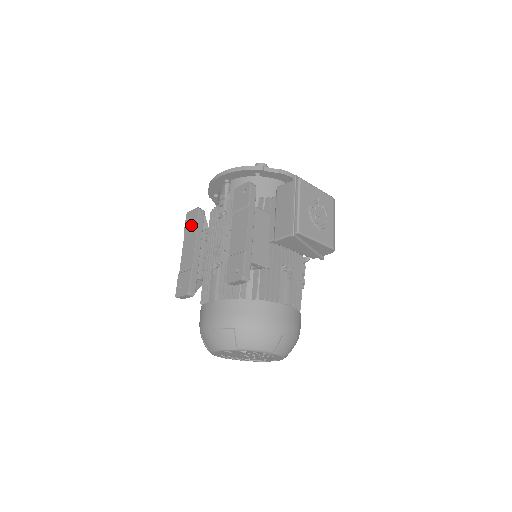
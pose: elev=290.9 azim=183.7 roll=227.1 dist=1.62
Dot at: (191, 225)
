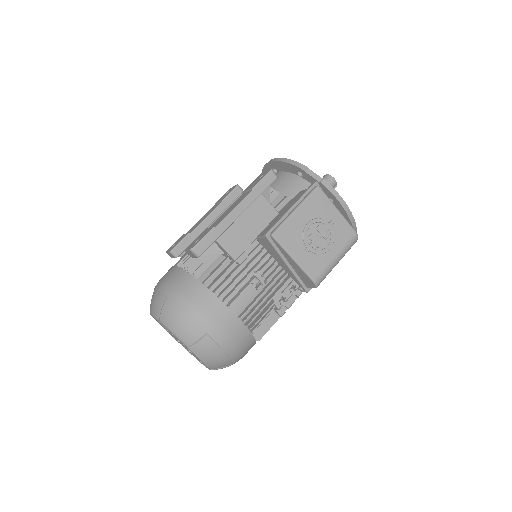
Dot at: (223, 197)
